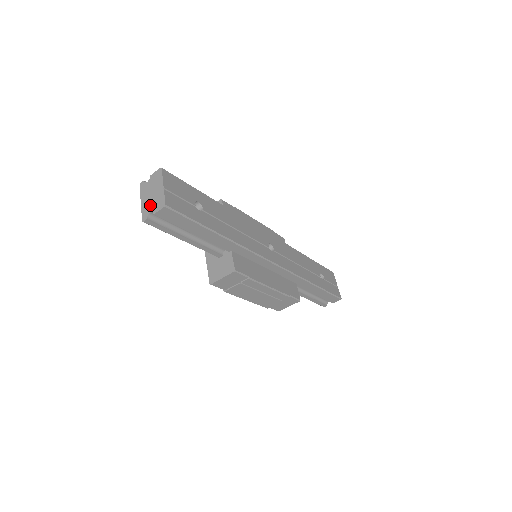
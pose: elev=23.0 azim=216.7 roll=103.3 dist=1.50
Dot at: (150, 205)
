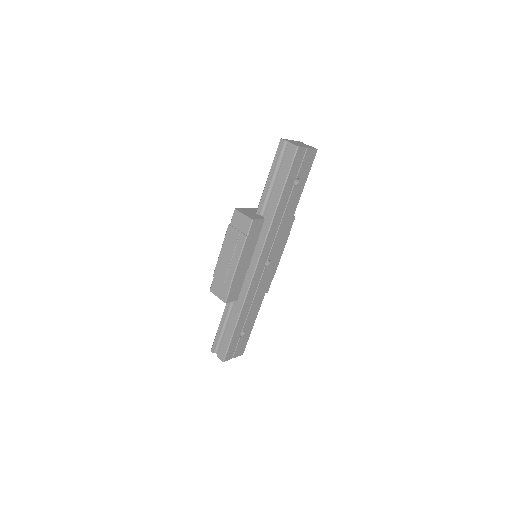
Dot at: (293, 142)
